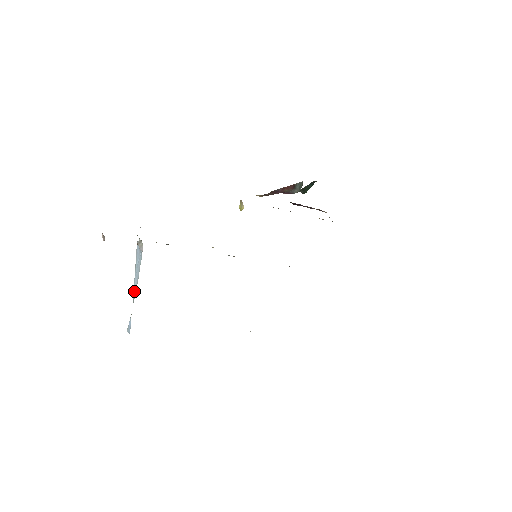
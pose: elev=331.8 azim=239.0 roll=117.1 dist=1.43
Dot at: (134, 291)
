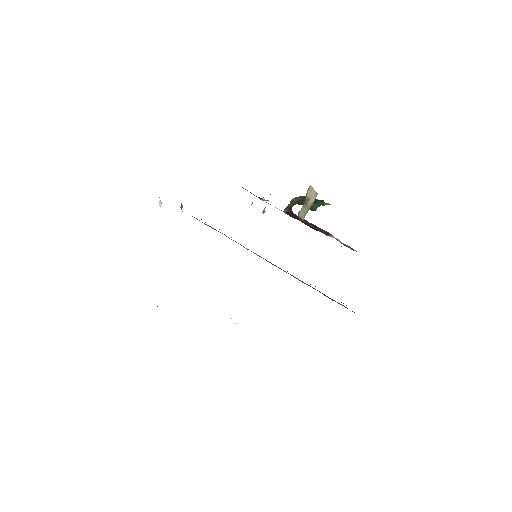
Dot at: occluded
